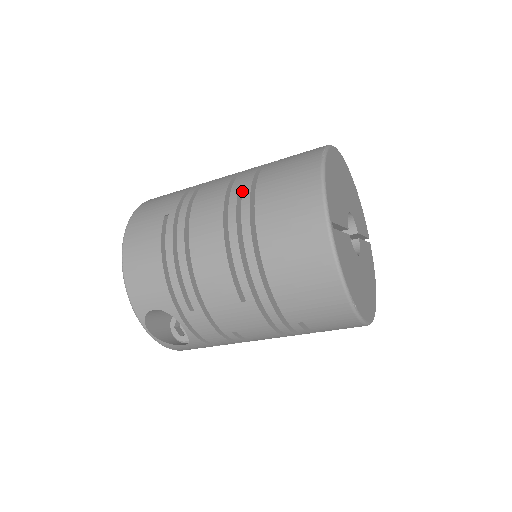
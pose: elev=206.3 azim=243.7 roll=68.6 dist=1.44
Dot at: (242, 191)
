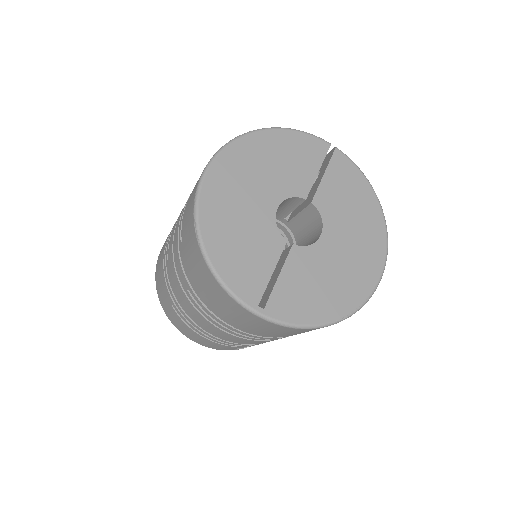
Dot at: (186, 287)
